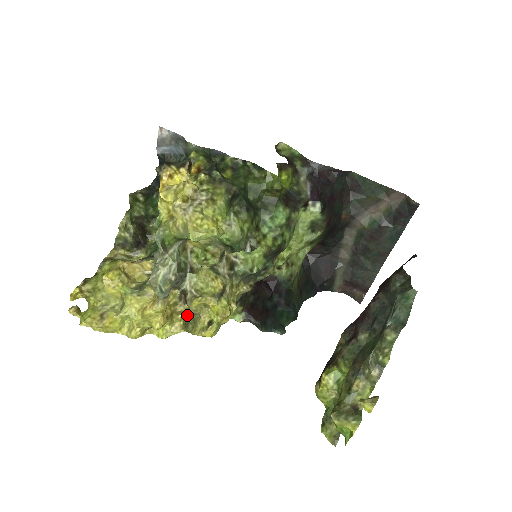
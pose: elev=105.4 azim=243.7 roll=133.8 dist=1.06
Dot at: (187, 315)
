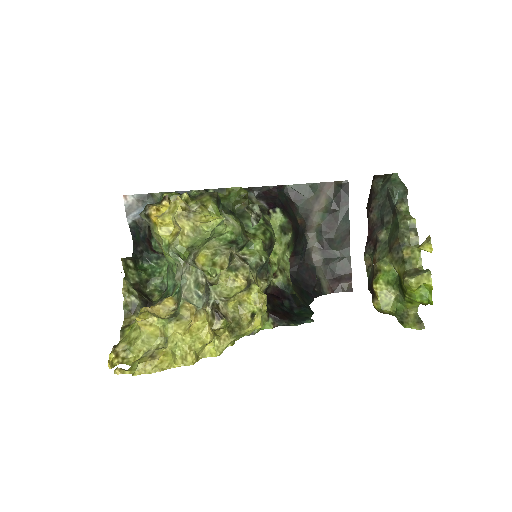
Dot at: (227, 325)
